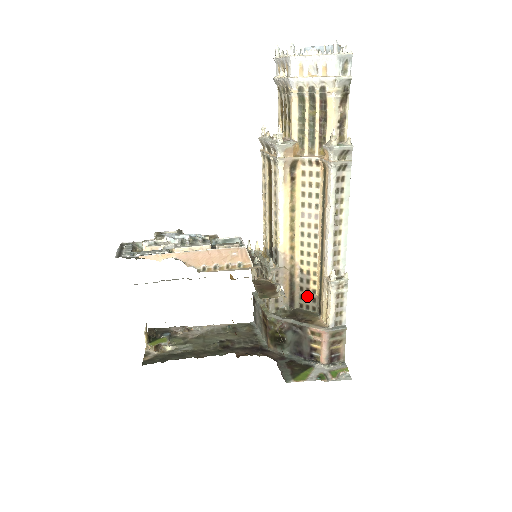
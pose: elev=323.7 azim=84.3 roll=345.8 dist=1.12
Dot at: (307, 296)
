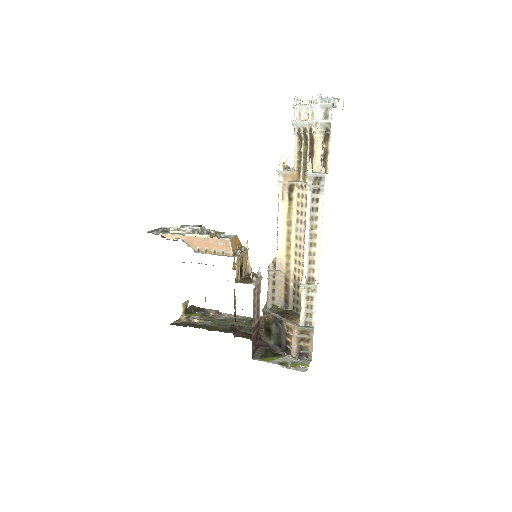
Dot at: (297, 300)
